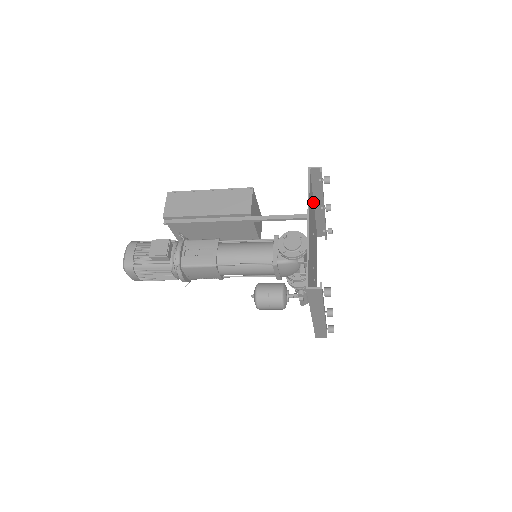
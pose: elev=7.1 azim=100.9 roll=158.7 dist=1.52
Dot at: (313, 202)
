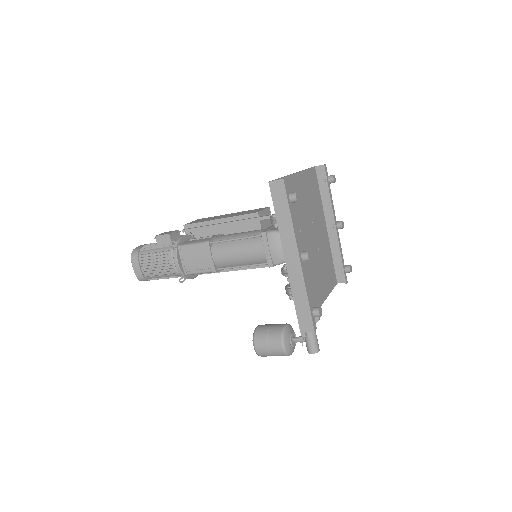
Dot at: (324, 218)
